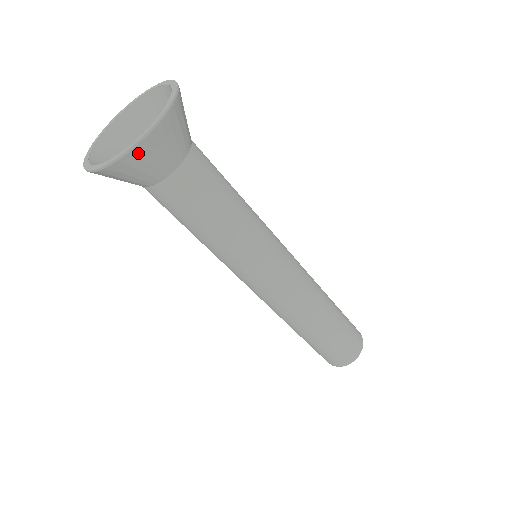
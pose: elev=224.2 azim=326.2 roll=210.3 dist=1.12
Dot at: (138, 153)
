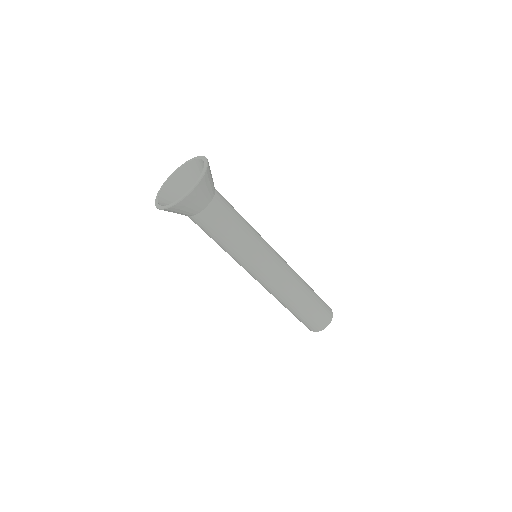
Dot at: (204, 180)
